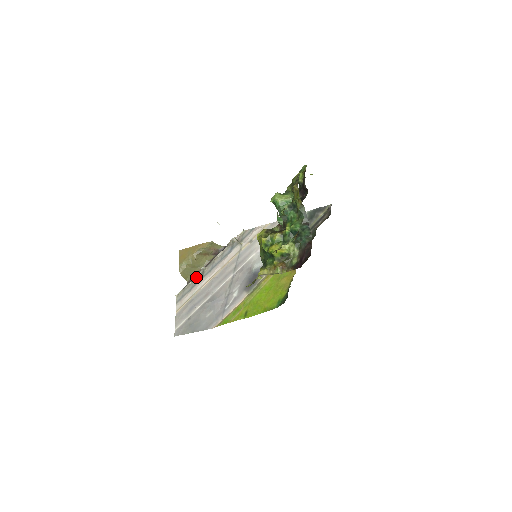
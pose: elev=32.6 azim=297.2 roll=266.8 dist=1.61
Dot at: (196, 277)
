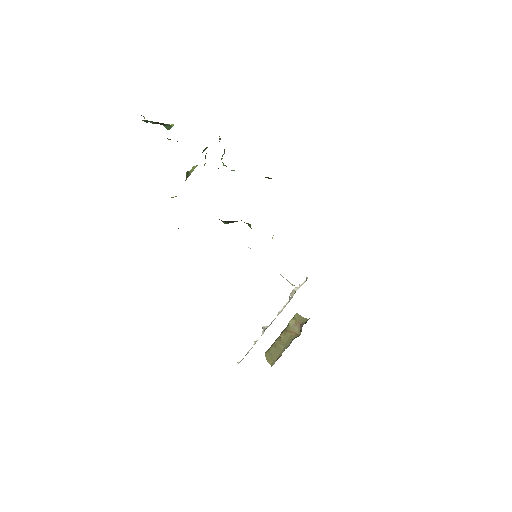
Dot at: occluded
